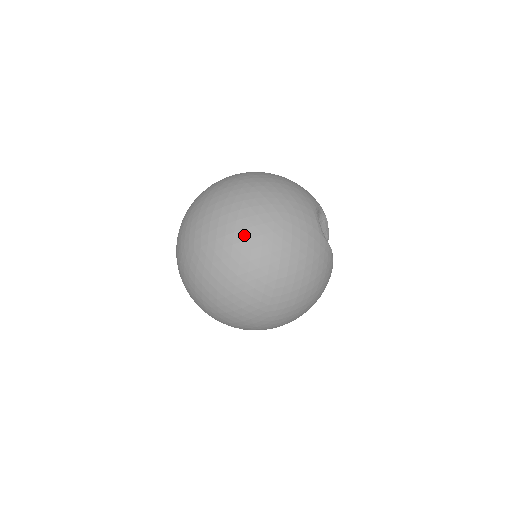
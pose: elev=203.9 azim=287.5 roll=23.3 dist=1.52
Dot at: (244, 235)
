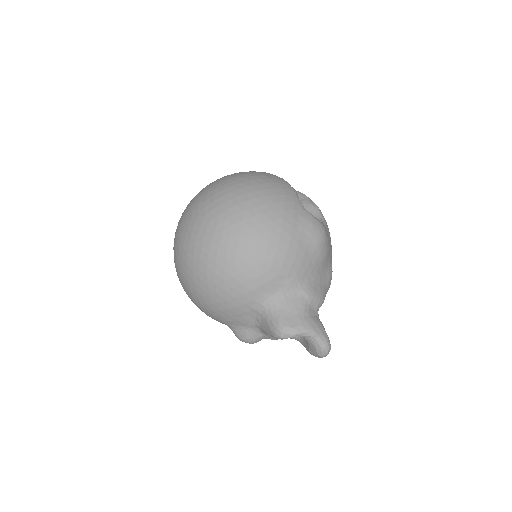
Dot at: occluded
